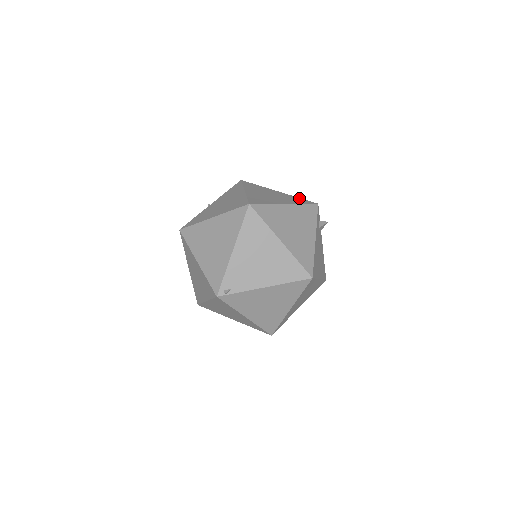
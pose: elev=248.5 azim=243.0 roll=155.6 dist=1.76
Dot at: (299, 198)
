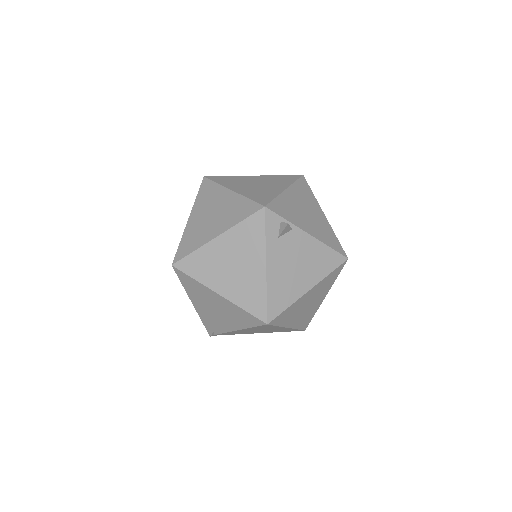
Dot at: (246, 201)
